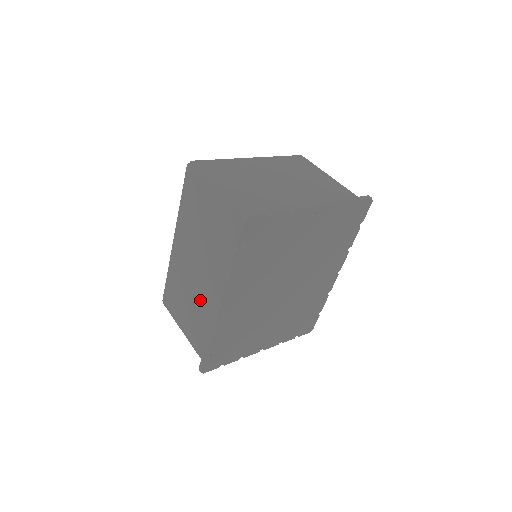
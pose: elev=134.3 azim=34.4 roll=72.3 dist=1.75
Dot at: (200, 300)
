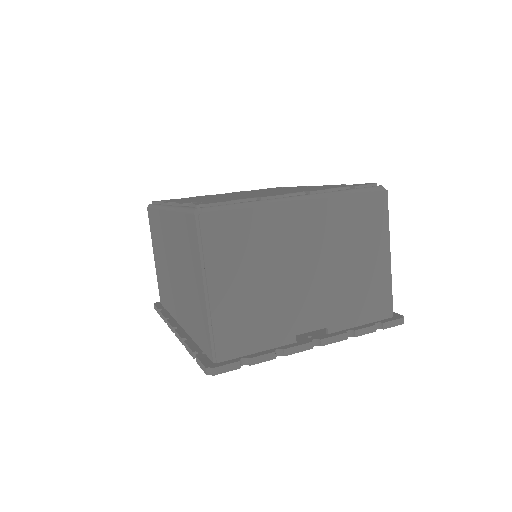
Dot at: (169, 284)
